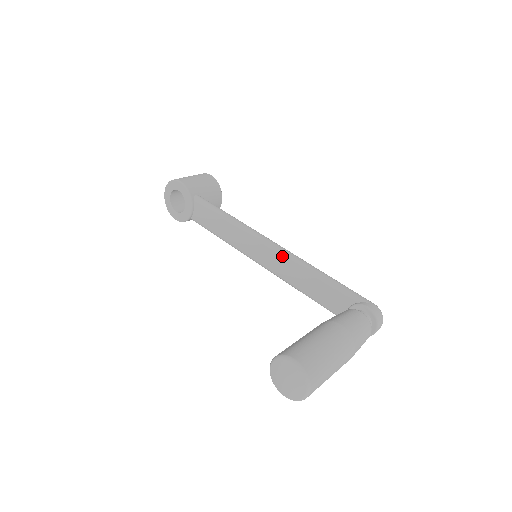
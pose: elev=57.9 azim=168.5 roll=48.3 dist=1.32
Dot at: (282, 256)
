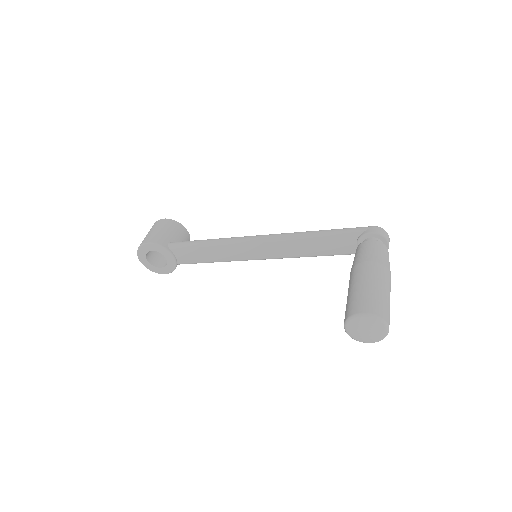
Dot at: (276, 241)
